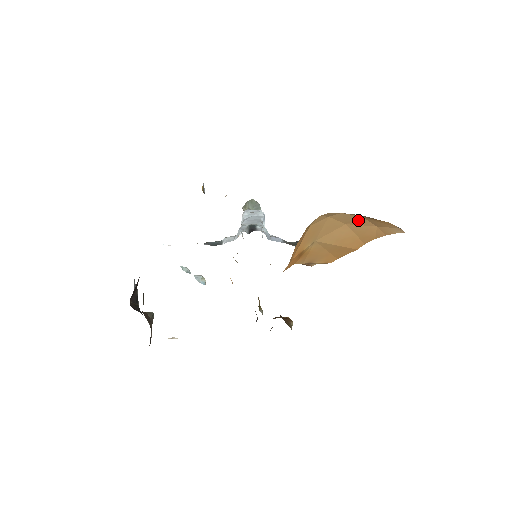
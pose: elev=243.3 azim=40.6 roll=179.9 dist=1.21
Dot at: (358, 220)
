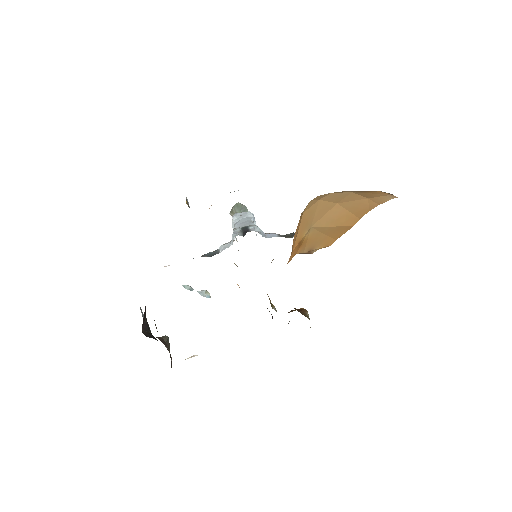
Dot at: (348, 196)
